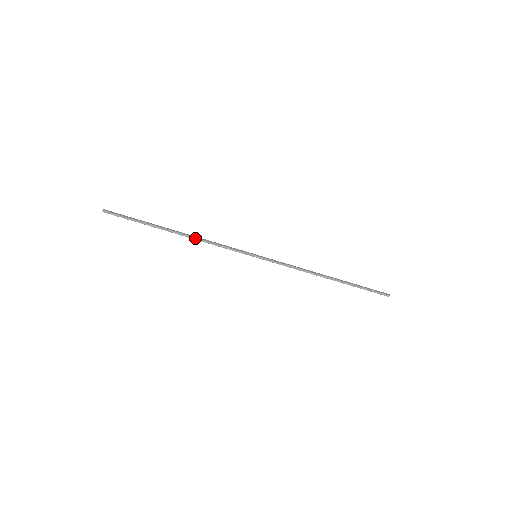
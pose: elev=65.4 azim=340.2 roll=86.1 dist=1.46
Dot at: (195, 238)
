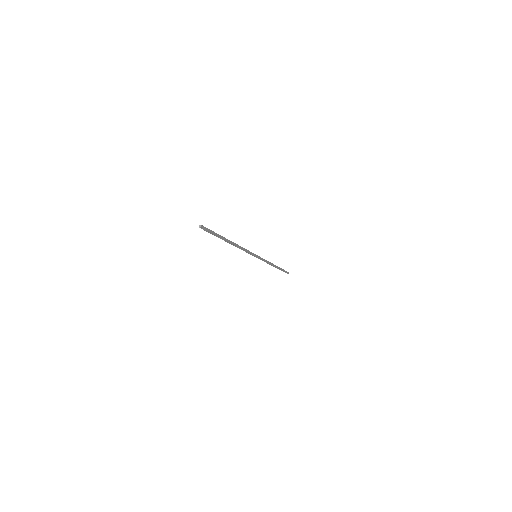
Dot at: (237, 246)
